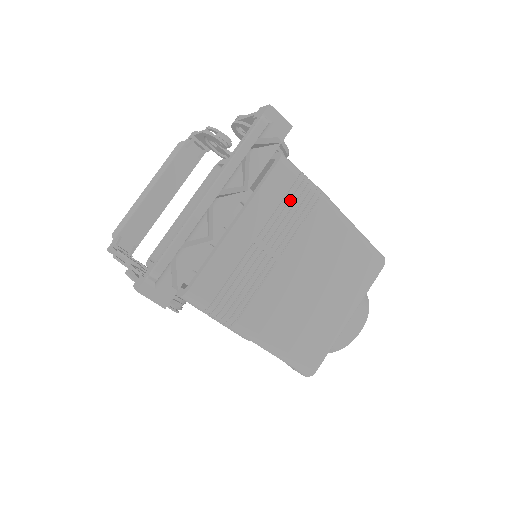
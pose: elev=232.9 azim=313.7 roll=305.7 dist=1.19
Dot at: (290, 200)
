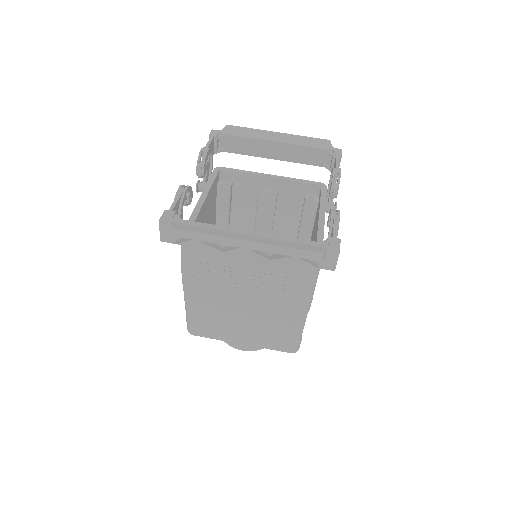
Dot at: (290, 282)
